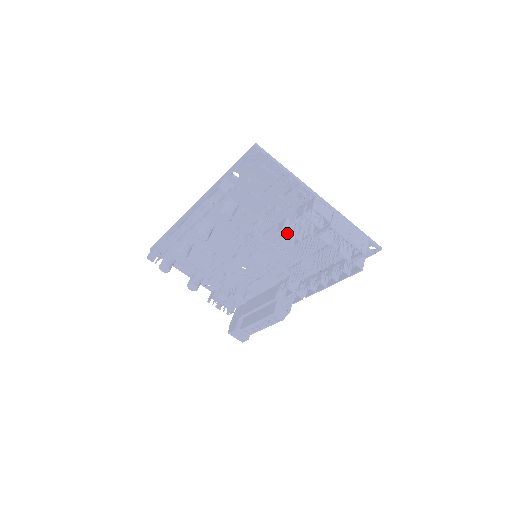
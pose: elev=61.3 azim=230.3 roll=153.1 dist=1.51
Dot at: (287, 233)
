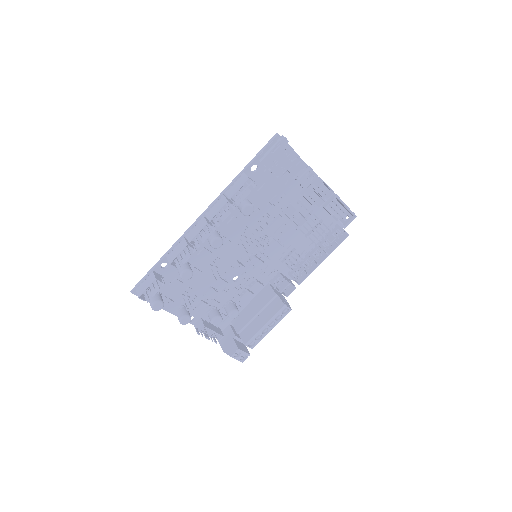
Dot at: (294, 217)
